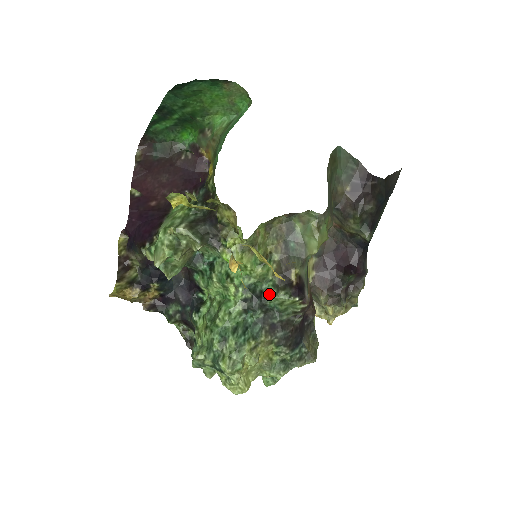
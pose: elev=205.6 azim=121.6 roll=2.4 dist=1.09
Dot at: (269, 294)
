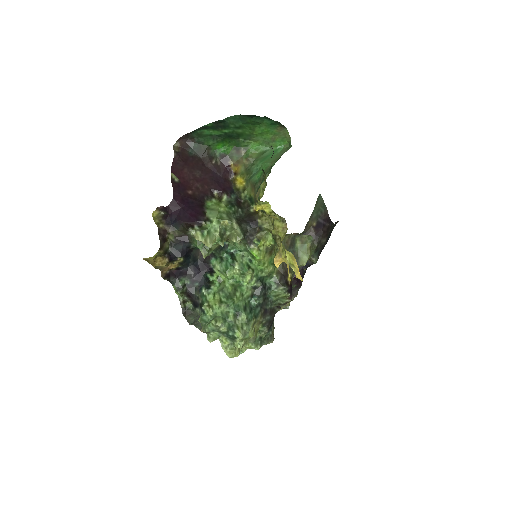
Dot at: (271, 287)
